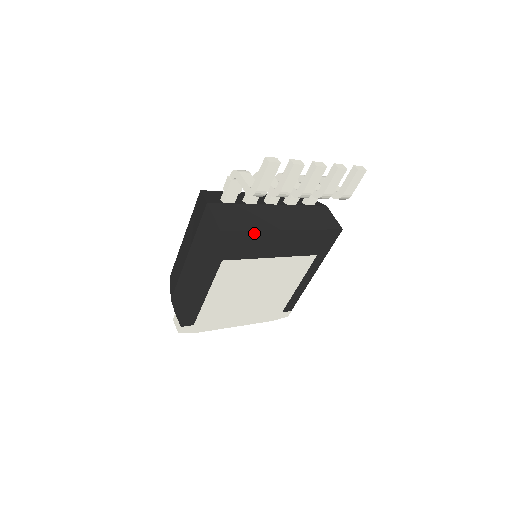
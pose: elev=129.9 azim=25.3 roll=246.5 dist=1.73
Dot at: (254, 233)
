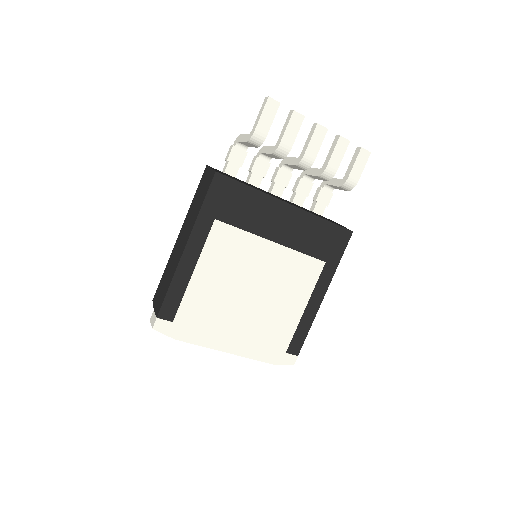
Dot at: (252, 191)
